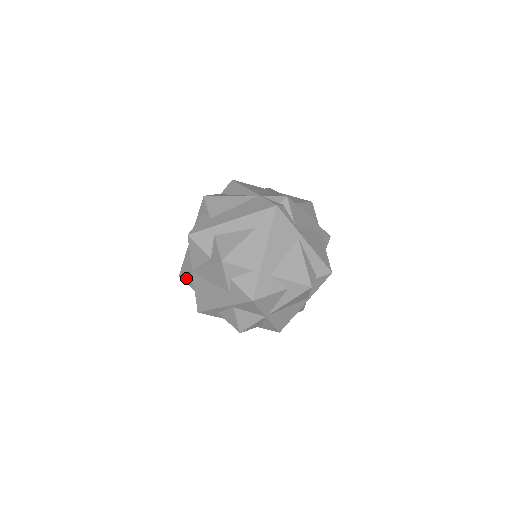
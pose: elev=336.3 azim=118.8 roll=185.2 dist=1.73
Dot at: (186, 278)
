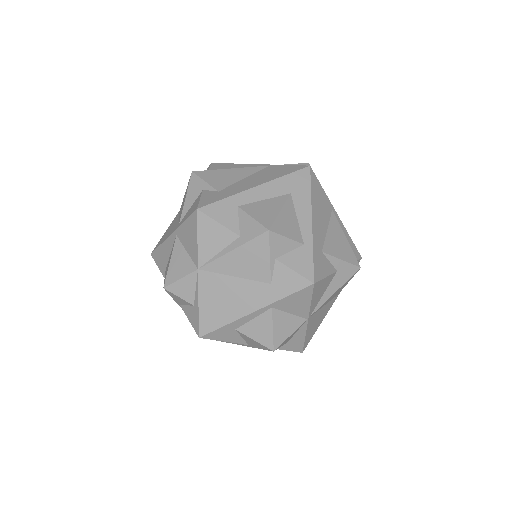
Dot at: (180, 286)
